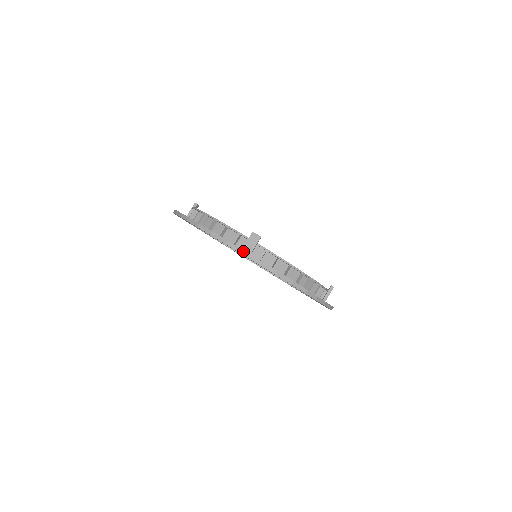
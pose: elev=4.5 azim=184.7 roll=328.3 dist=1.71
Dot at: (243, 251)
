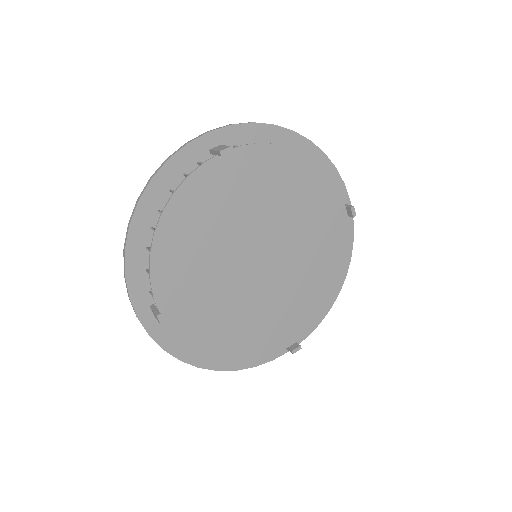
Dot at: (137, 317)
